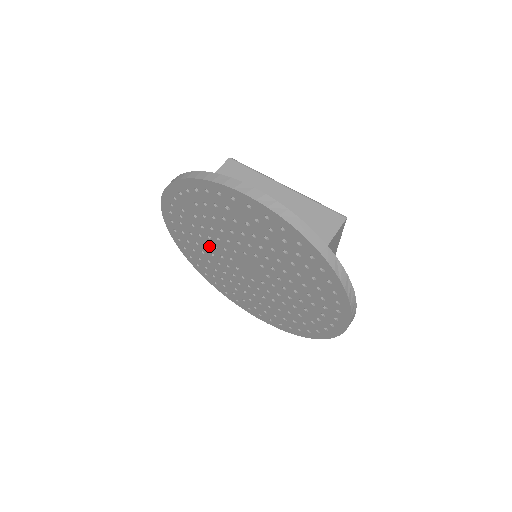
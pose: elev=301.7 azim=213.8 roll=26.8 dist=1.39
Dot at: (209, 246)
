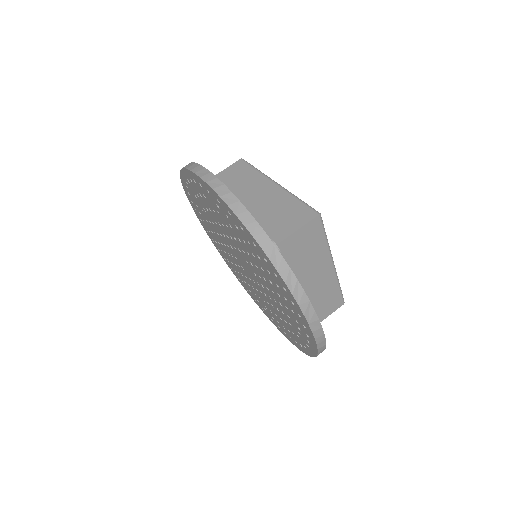
Dot at: (223, 244)
